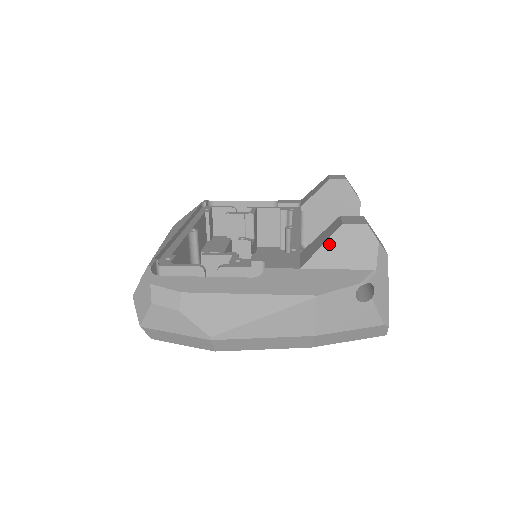
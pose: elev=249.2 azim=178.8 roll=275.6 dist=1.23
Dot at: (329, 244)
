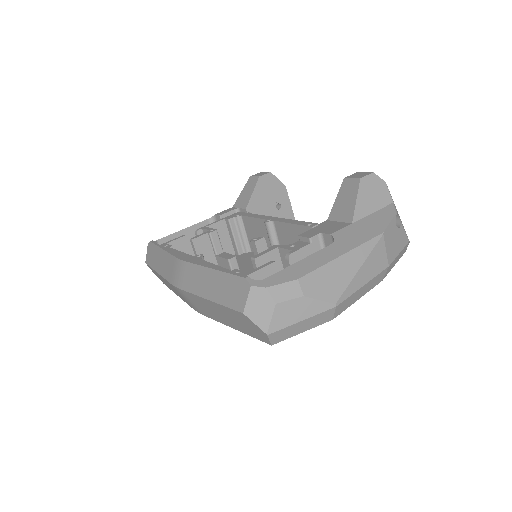
Dot at: (360, 197)
